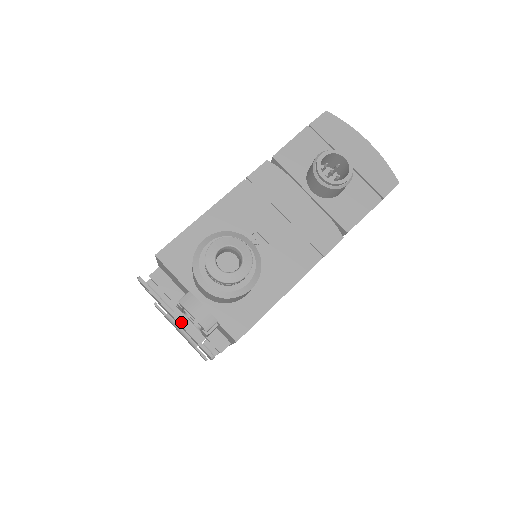
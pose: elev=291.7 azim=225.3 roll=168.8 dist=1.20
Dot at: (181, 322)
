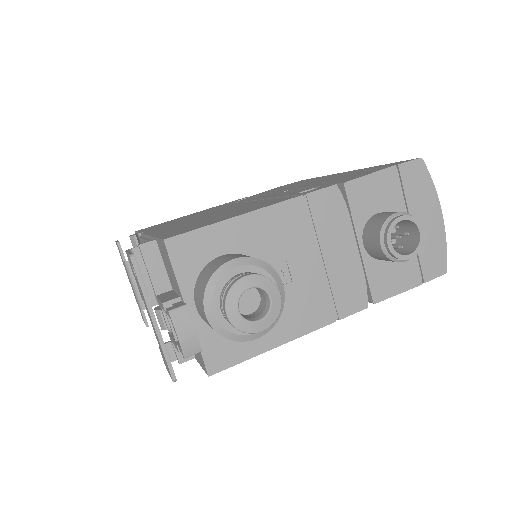
Dot at: (158, 328)
